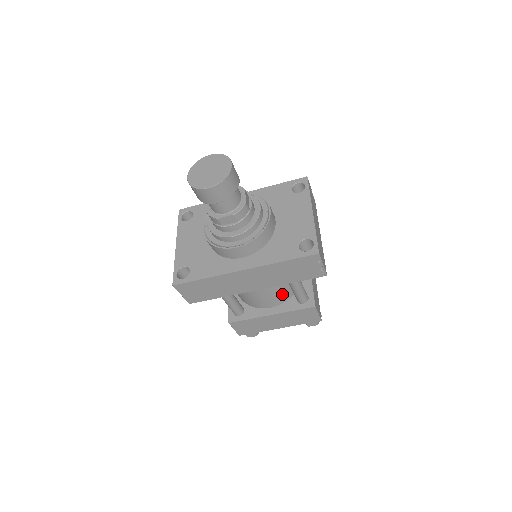
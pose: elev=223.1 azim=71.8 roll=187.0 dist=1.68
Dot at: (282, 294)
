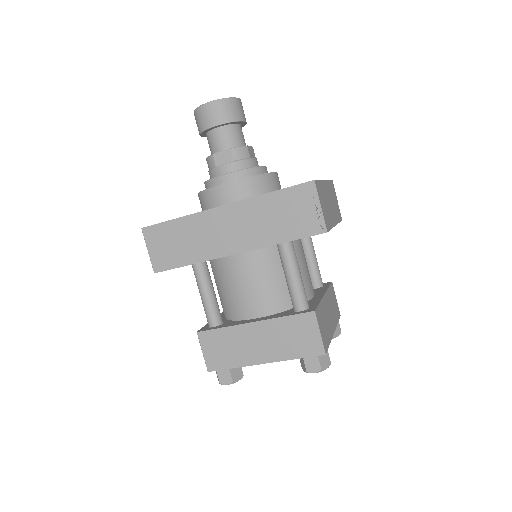
Dot at: (274, 294)
